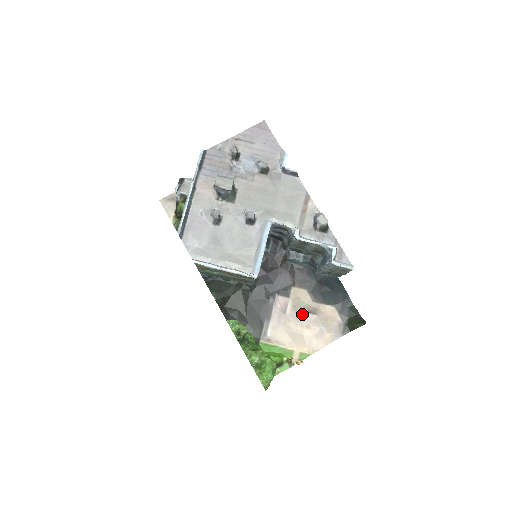
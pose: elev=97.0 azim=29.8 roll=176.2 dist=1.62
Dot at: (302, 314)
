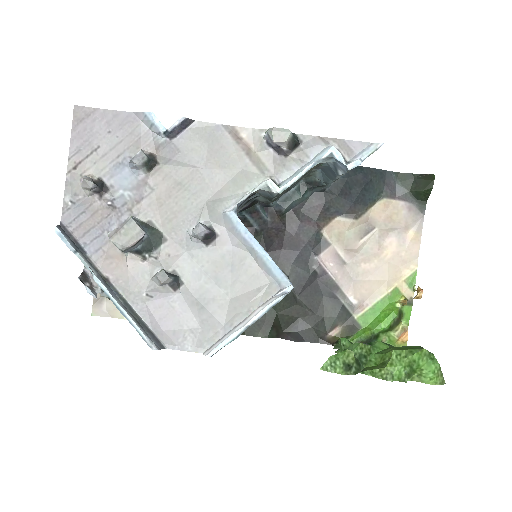
Dot at: (362, 244)
